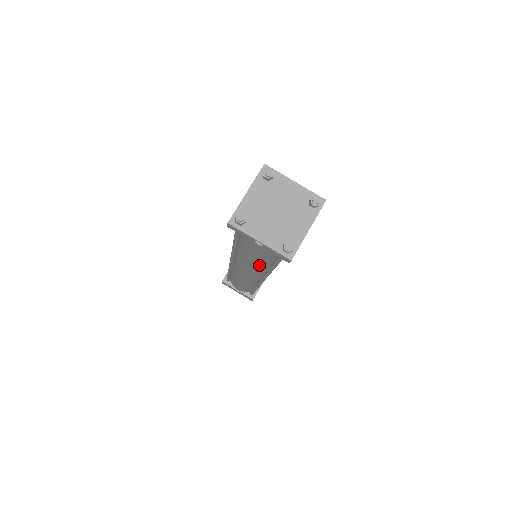
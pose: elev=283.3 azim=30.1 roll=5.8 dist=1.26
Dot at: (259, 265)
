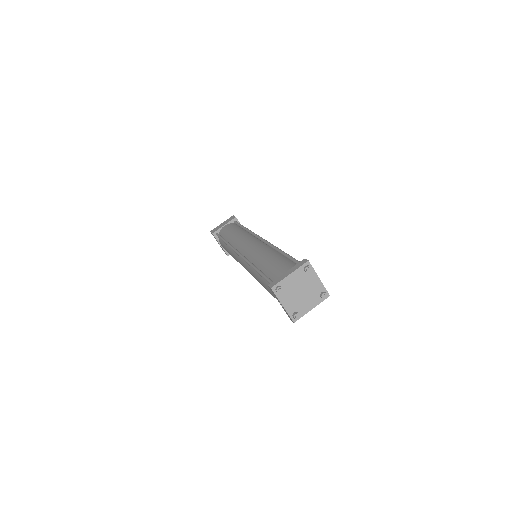
Dot at: occluded
